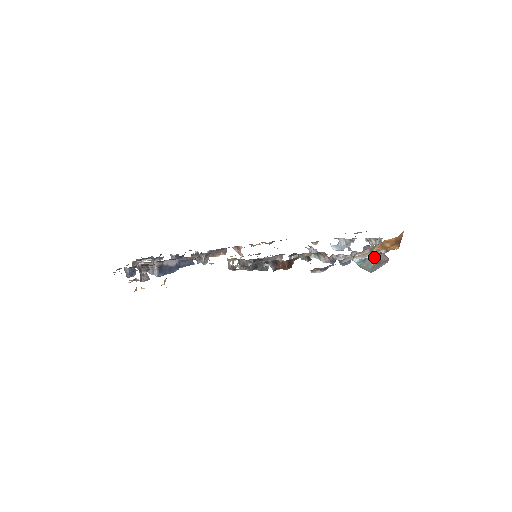
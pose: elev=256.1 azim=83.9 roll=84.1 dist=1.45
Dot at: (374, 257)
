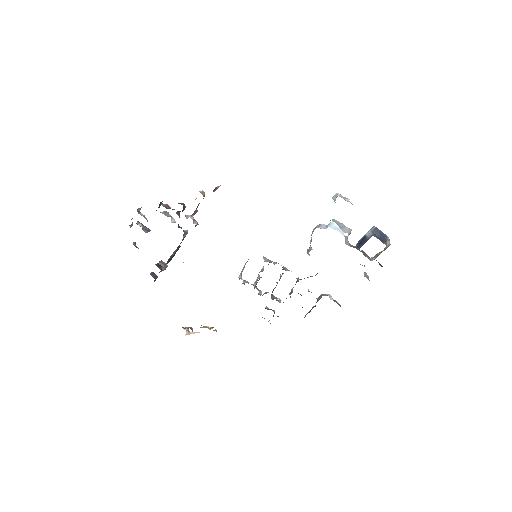
Dot at: (375, 256)
